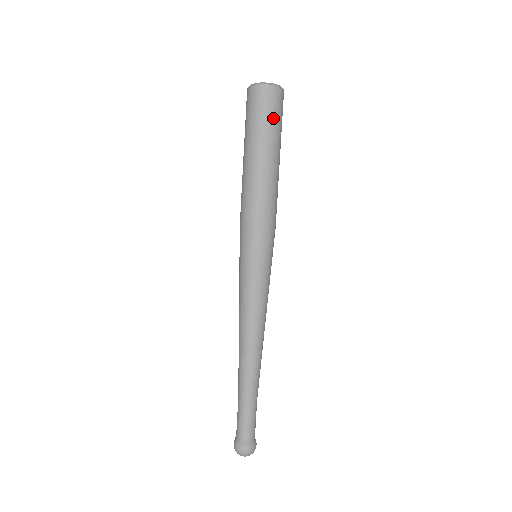
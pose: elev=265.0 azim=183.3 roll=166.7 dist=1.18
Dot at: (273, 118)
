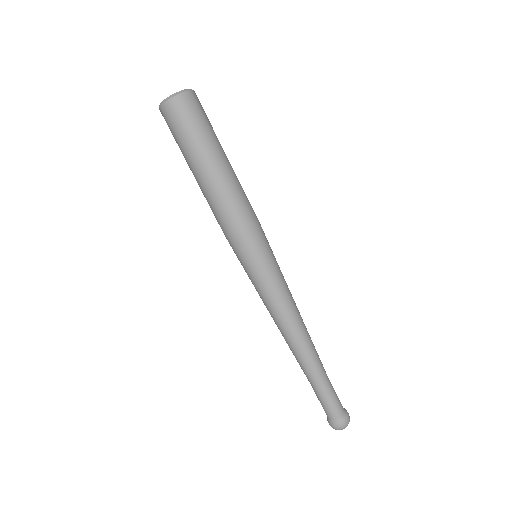
Dot at: (196, 125)
